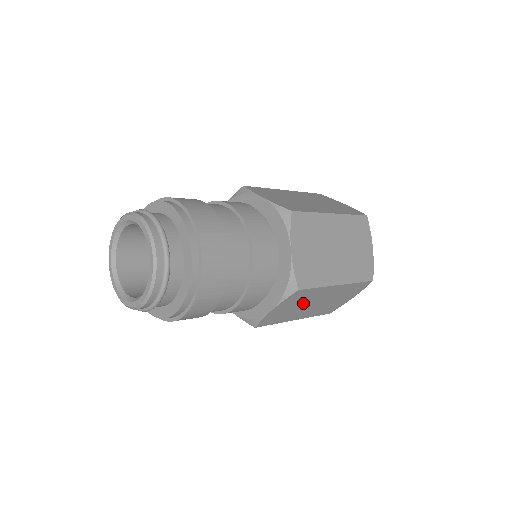
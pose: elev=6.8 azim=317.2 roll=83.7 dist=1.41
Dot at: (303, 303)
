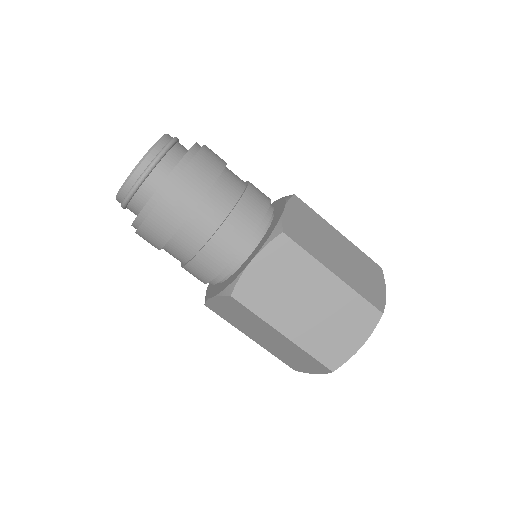
Dot at: (291, 284)
